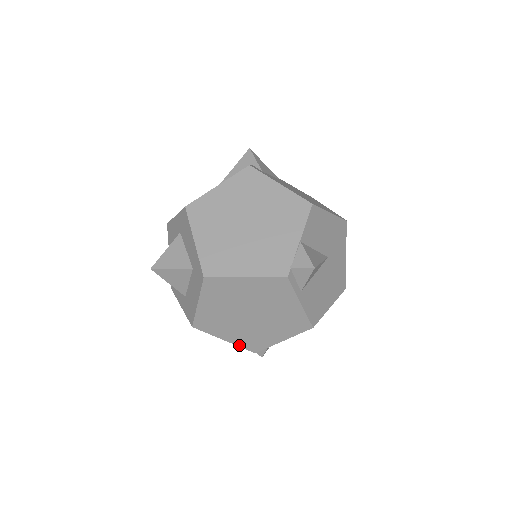
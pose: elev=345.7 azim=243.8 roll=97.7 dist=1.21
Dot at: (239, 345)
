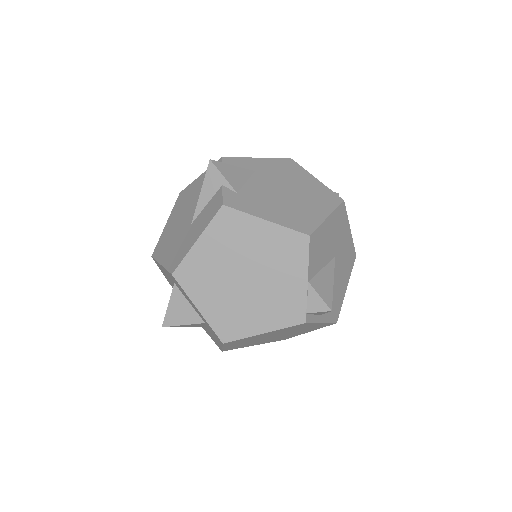
Dot at: (269, 342)
